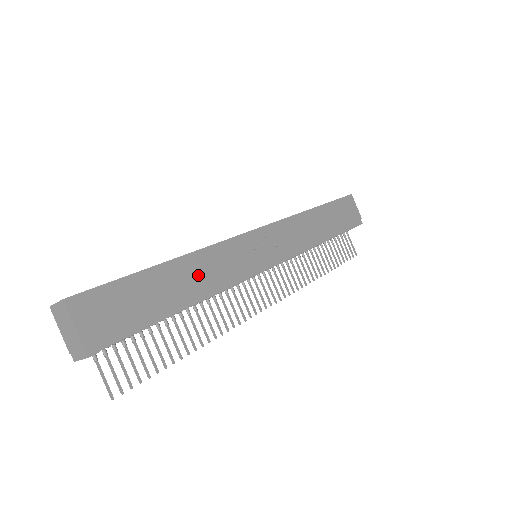
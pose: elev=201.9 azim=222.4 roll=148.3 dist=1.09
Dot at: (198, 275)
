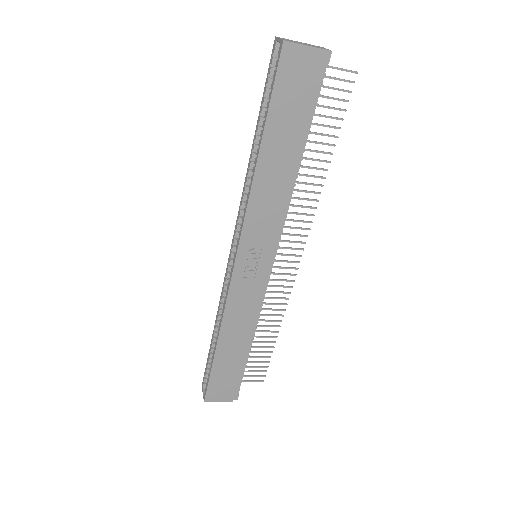
Dot at: (237, 331)
